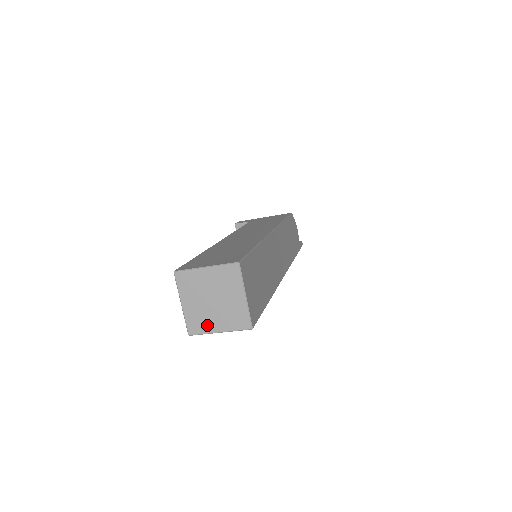
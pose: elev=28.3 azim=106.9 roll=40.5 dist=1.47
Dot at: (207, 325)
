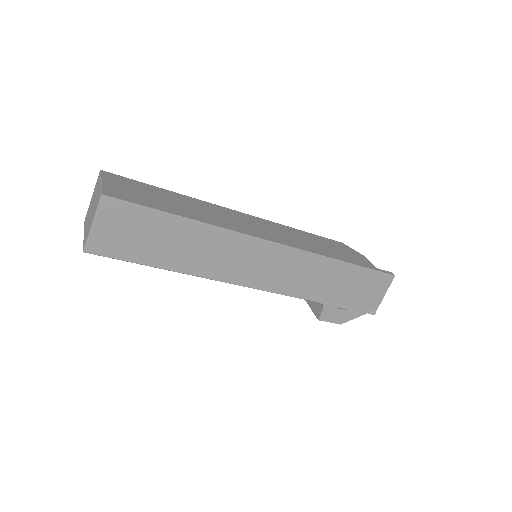
Dot at: (89, 230)
